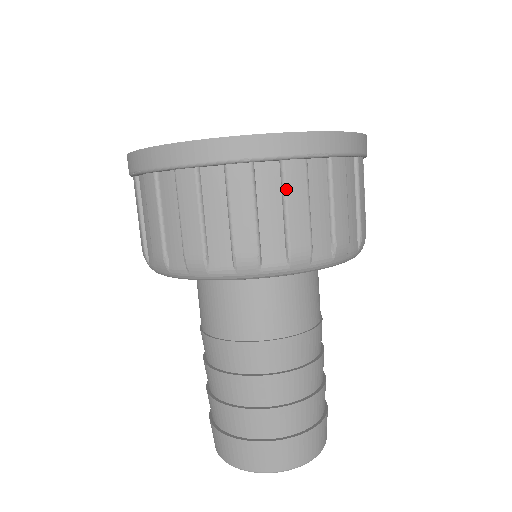
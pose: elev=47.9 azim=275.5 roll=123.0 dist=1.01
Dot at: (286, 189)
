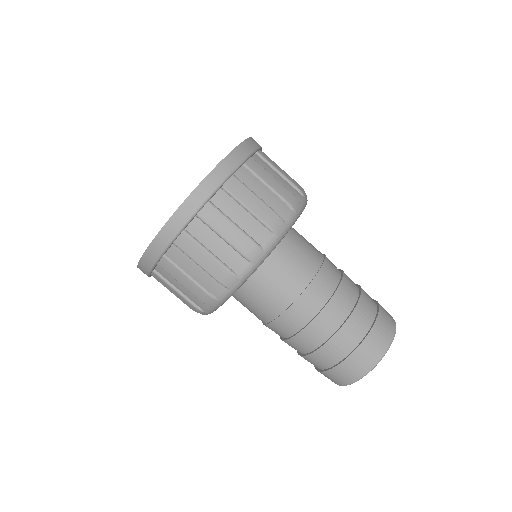
Dot at: (237, 198)
